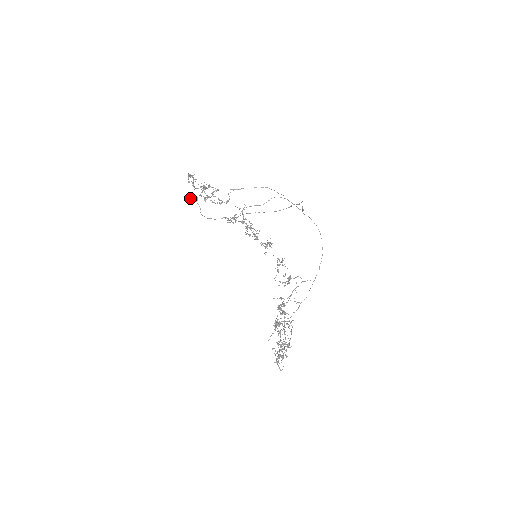
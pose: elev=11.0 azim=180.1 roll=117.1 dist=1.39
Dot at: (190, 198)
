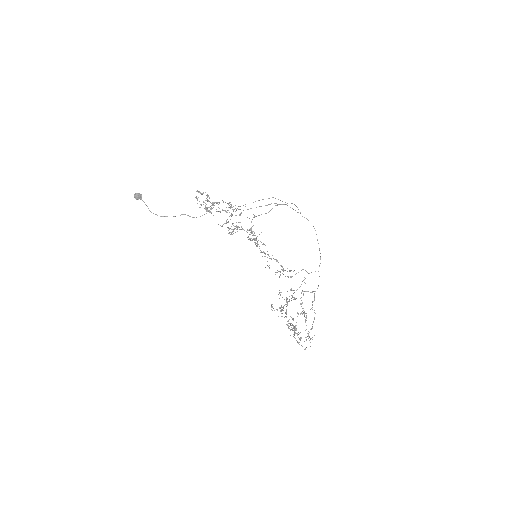
Dot at: (134, 196)
